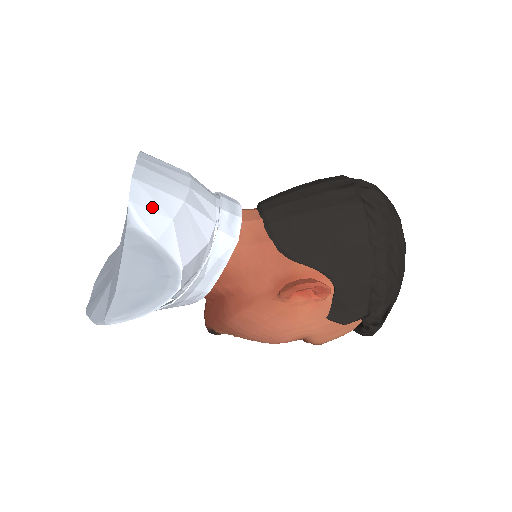
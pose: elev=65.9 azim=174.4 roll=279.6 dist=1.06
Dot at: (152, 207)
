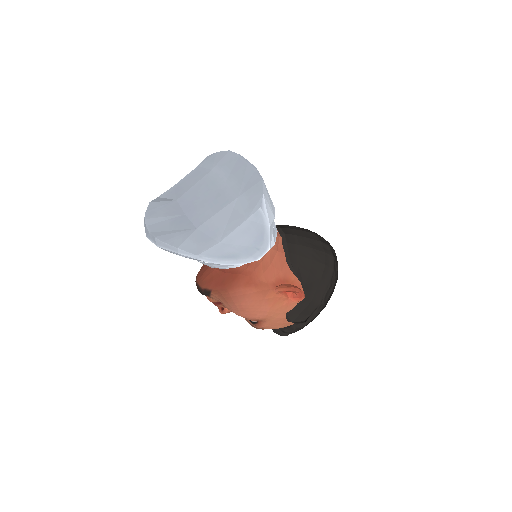
Dot at: (269, 204)
